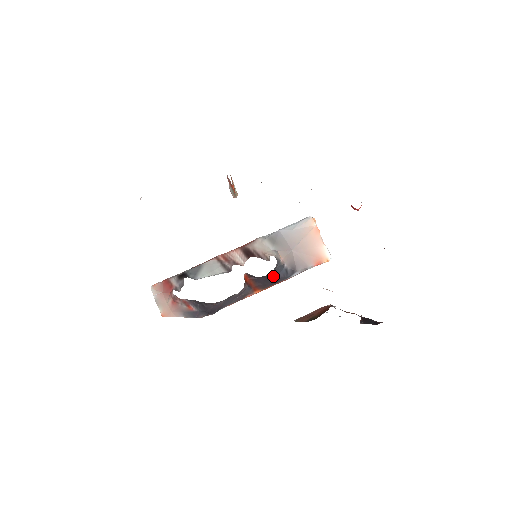
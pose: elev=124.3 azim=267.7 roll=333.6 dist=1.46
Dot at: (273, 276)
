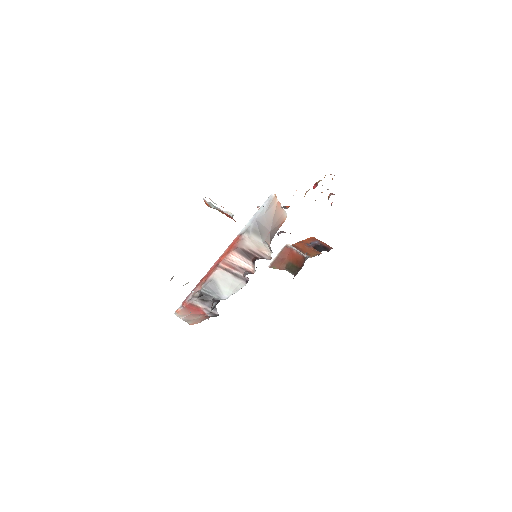
Dot at: occluded
